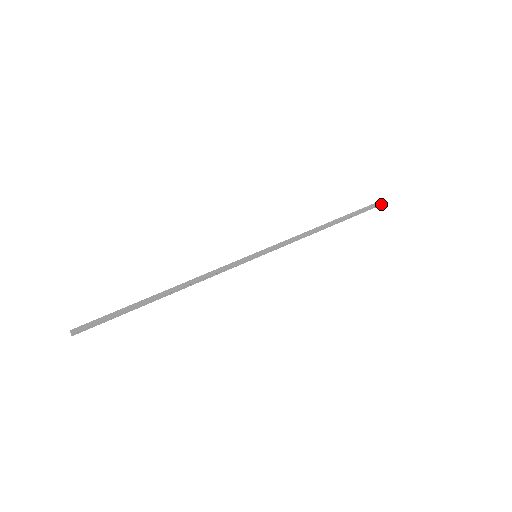
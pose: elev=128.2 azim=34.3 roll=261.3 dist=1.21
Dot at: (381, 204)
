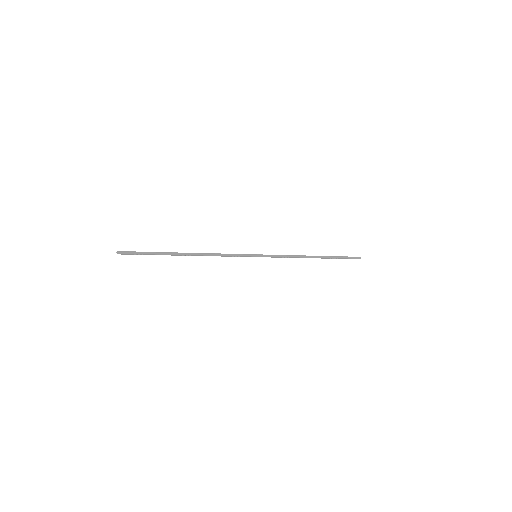
Dot at: occluded
